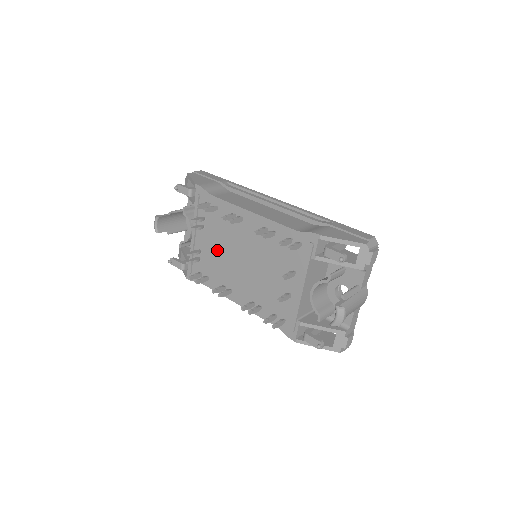
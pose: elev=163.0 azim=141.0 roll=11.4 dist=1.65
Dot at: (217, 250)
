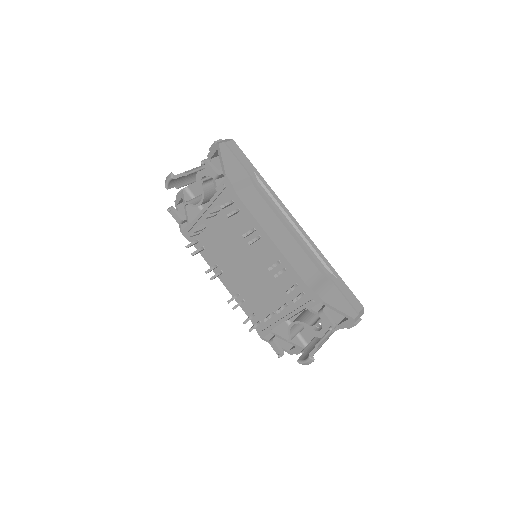
Dot at: (223, 238)
